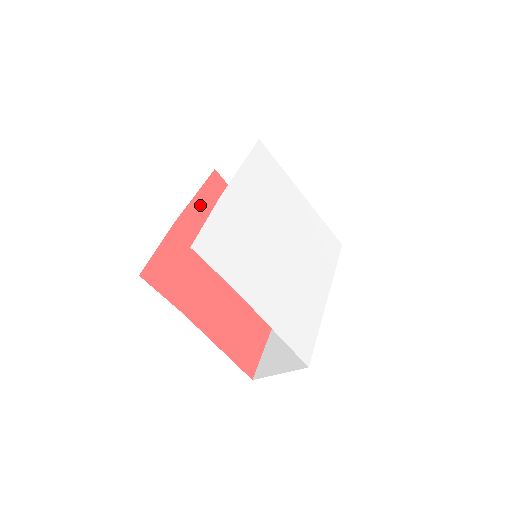
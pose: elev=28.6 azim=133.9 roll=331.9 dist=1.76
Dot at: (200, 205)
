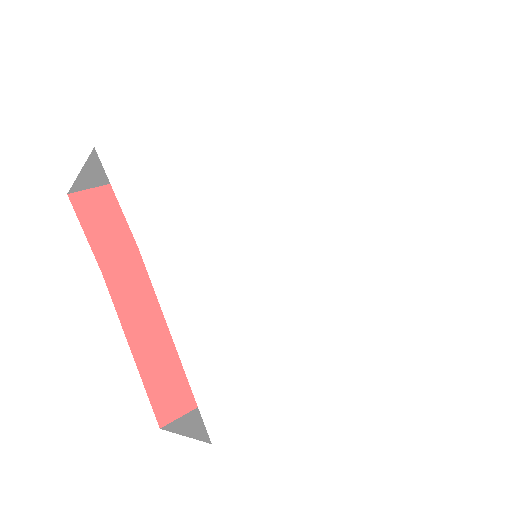
Dot at: occluded
